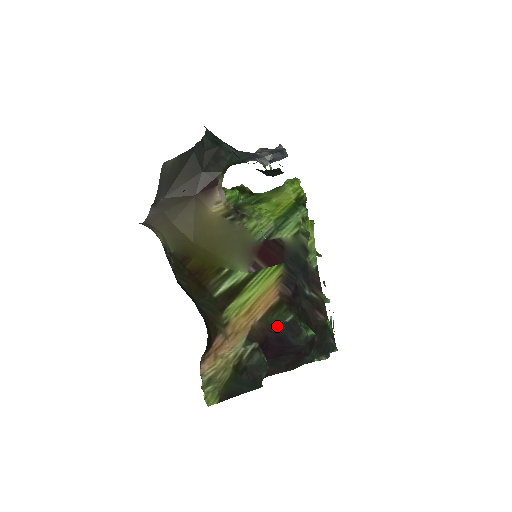
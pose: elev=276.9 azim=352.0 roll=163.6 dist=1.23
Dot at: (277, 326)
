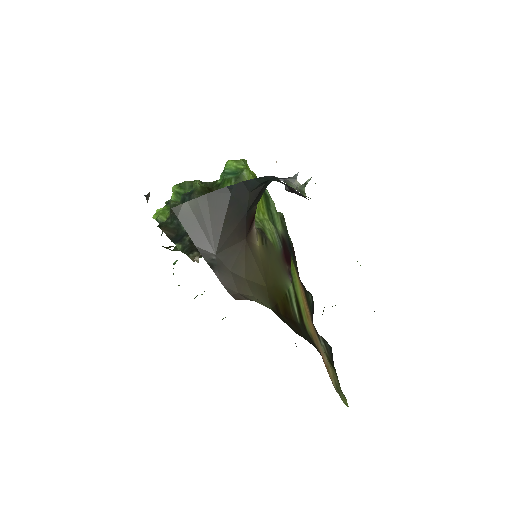
Dot at: (312, 311)
